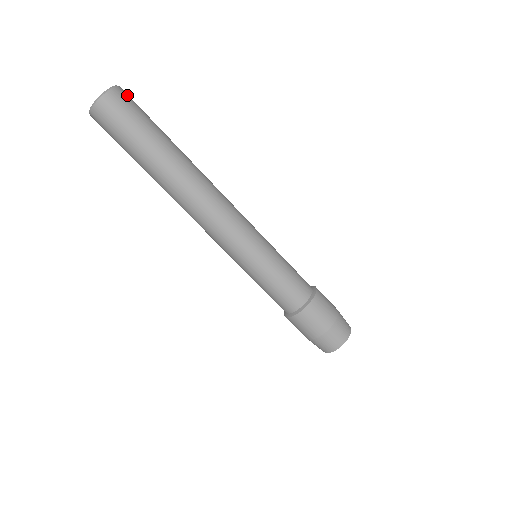
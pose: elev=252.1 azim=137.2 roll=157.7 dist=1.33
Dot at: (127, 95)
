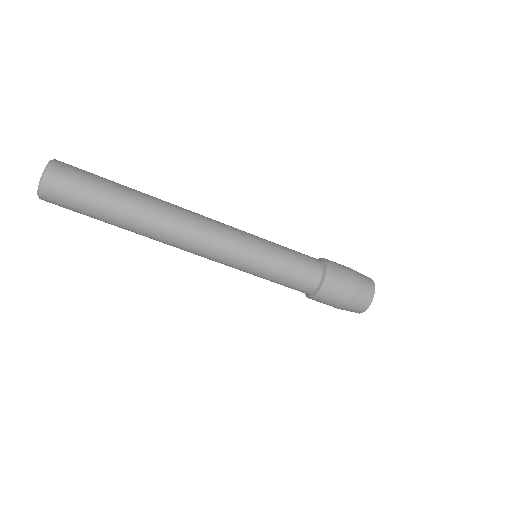
Dot at: (63, 168)
